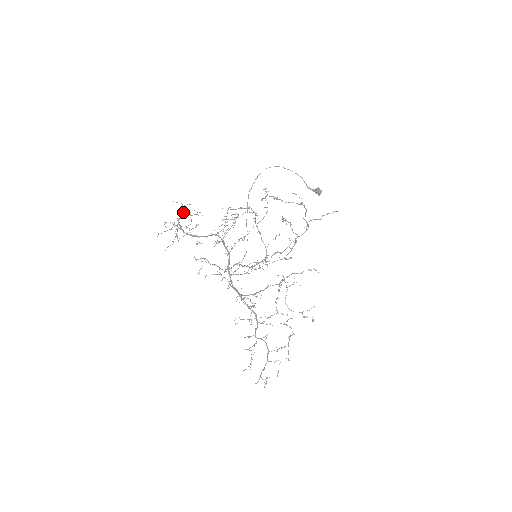
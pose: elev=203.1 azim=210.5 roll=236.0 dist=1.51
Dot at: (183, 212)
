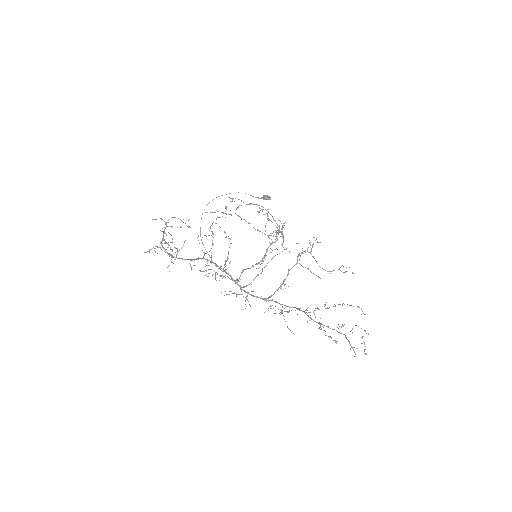
Dot at: (164, 230)
